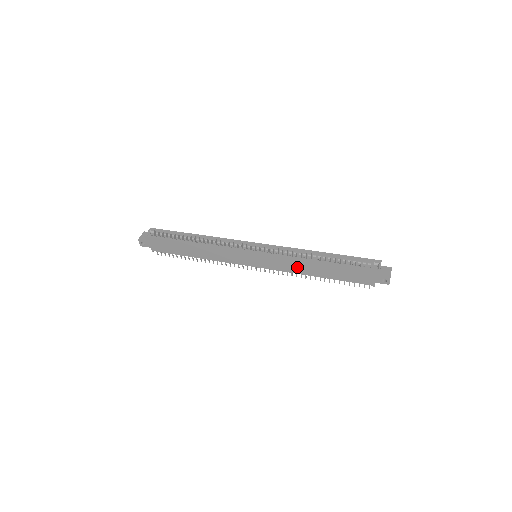
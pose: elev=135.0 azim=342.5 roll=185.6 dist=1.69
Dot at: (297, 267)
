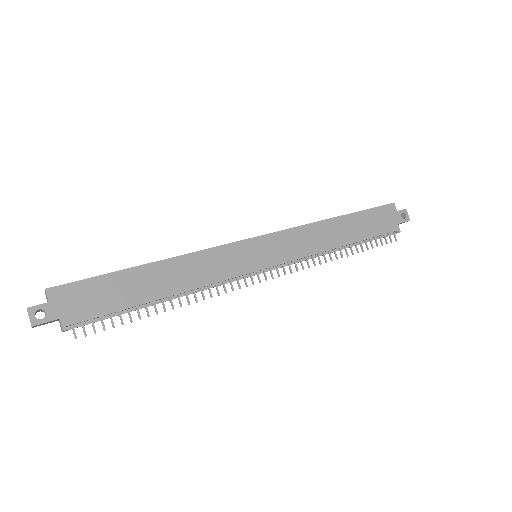
Dot at: (317, 239)
